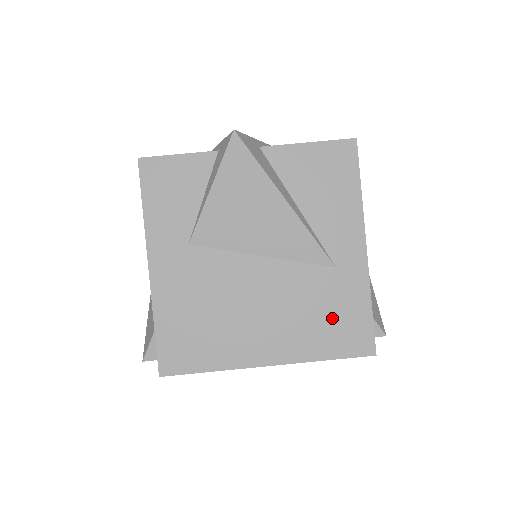
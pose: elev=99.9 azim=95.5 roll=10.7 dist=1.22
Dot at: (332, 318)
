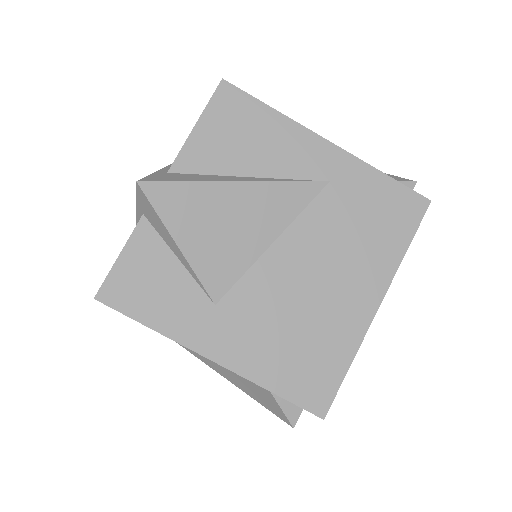
Dot at: (373, 217)
